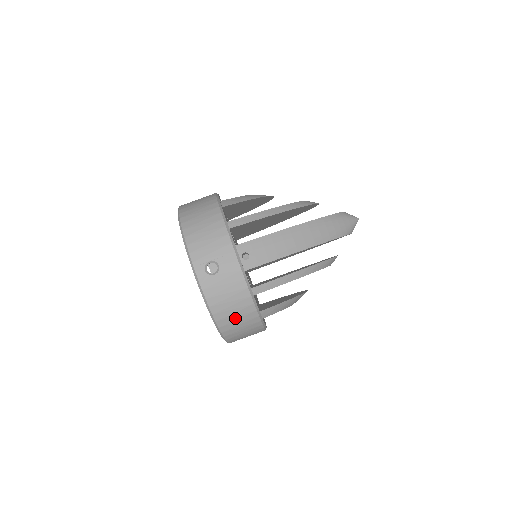
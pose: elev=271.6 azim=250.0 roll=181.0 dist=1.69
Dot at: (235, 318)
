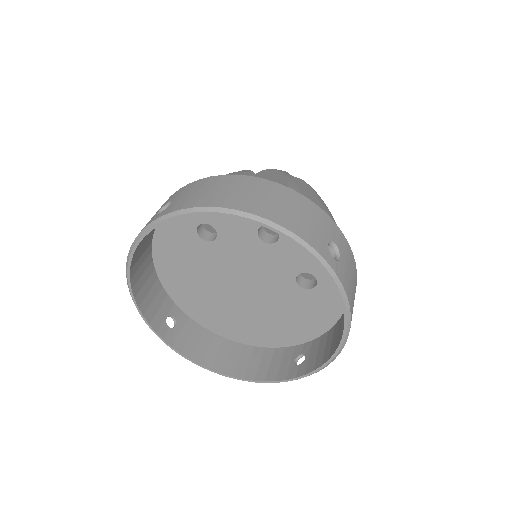
Dot at: occluded
